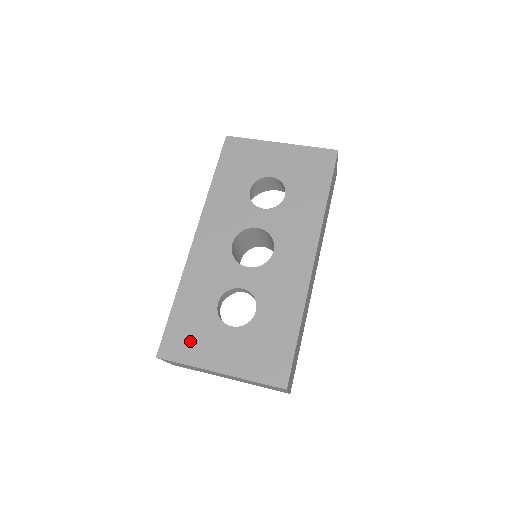
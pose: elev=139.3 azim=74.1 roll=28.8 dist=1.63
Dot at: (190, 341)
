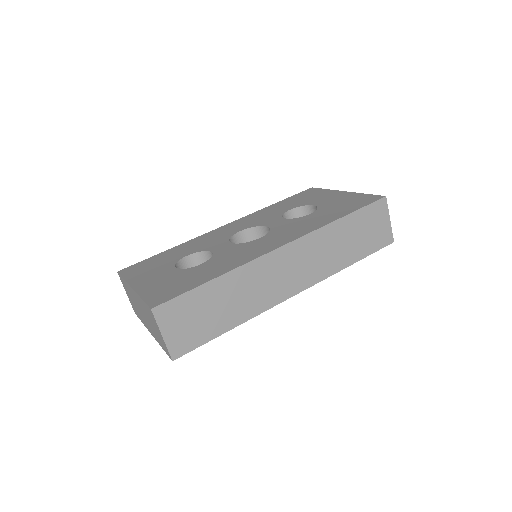
Dot at: (144, 269)
